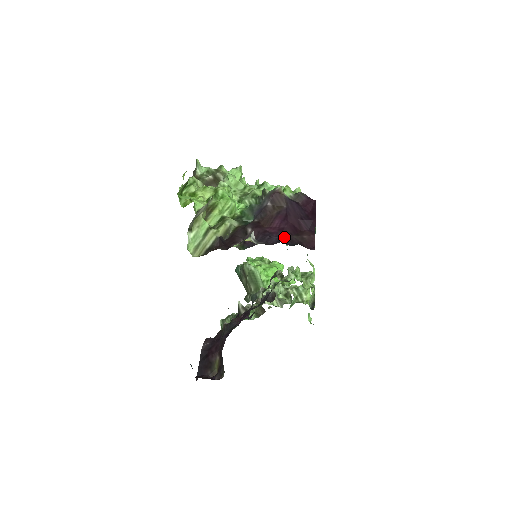
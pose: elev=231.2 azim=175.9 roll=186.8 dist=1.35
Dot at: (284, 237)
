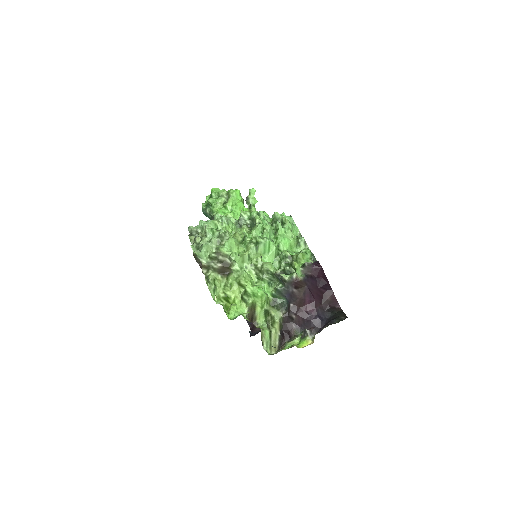
Dot at: (319, 311)
